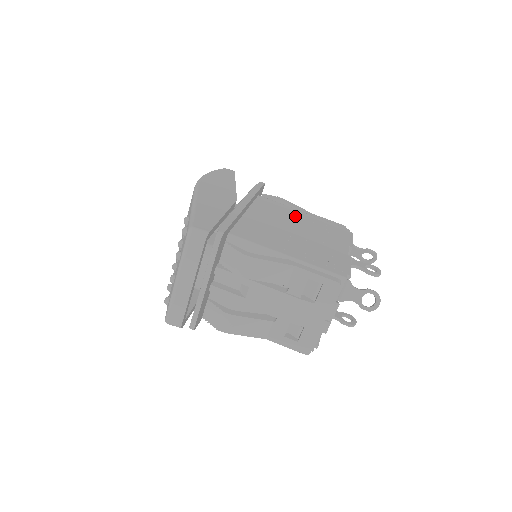
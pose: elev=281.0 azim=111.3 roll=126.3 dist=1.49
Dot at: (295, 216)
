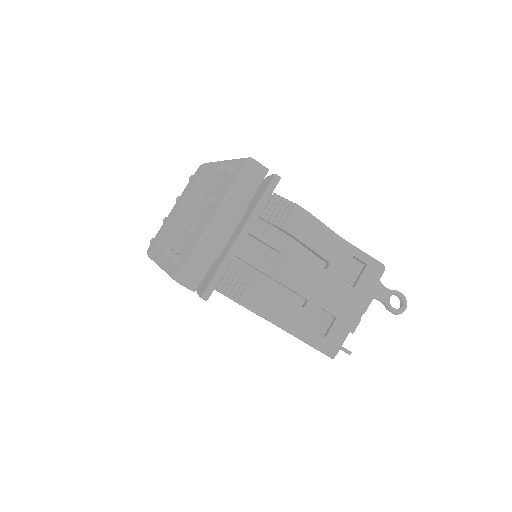
Dot at: occluded
